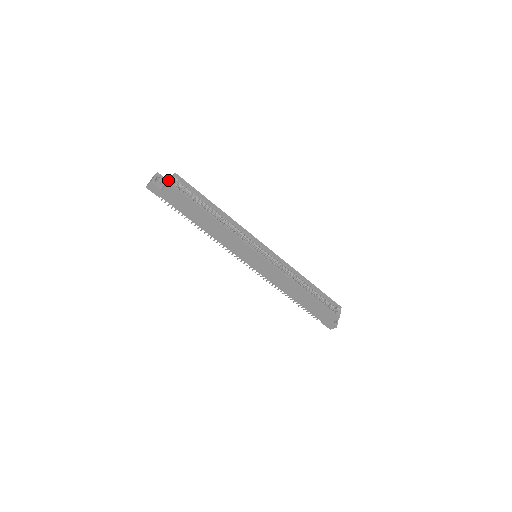
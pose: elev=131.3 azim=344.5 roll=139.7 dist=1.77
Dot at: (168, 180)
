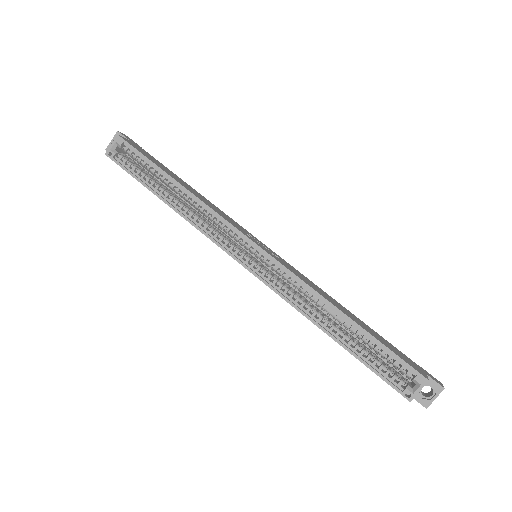
Dot at: occluded
